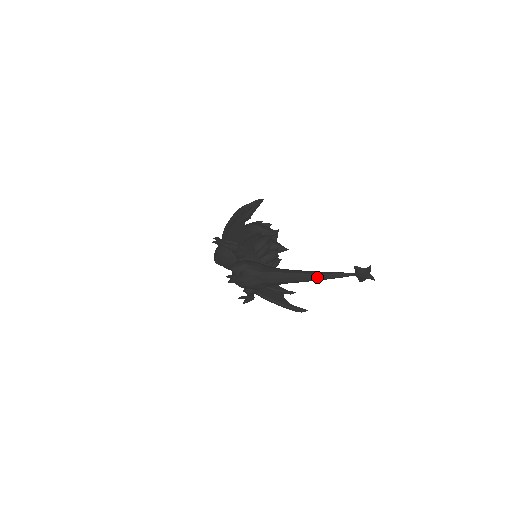
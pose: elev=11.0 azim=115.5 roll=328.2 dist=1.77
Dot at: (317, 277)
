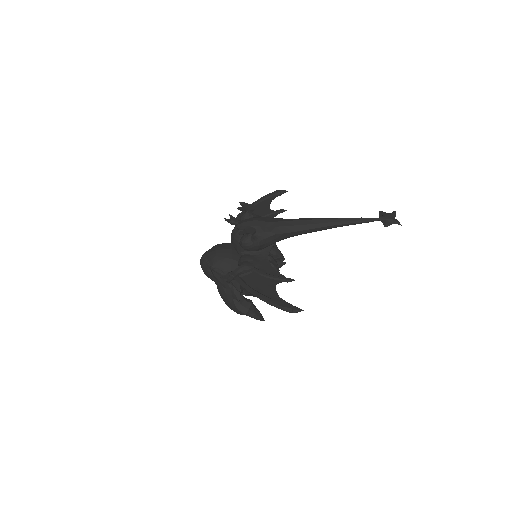
Dot at: (339, 218)
